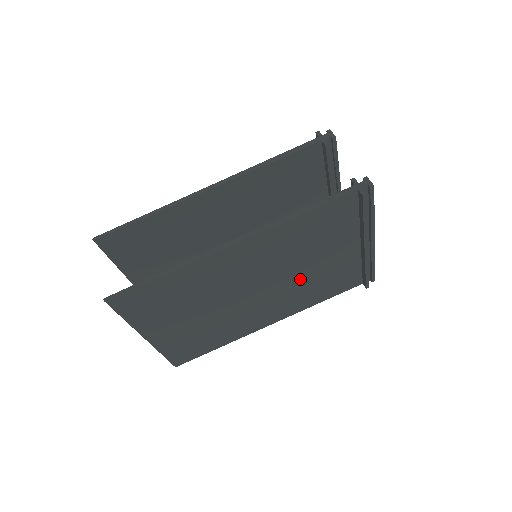
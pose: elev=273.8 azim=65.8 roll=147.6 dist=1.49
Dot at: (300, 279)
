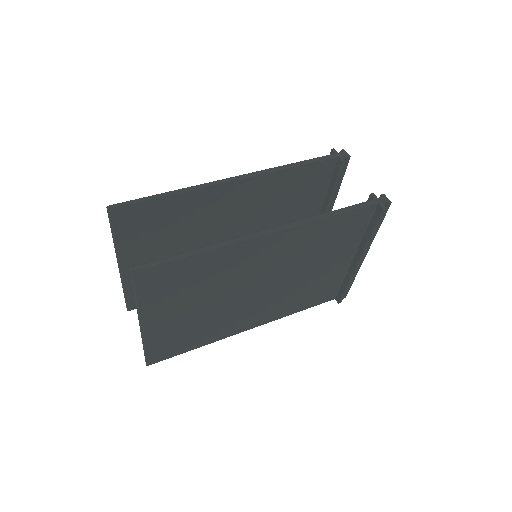
Dot at: (296, 284)
